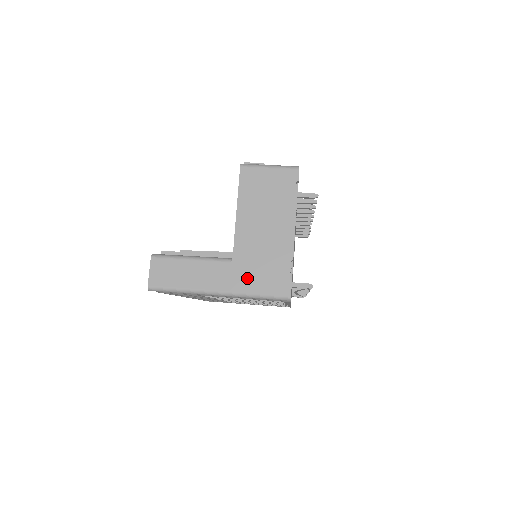
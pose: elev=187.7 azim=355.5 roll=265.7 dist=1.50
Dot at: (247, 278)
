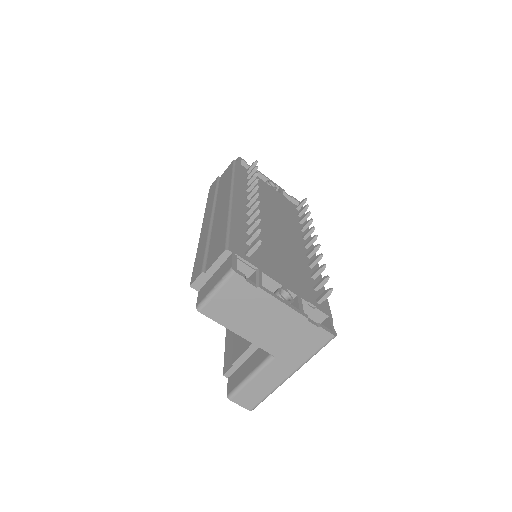
Dot at: (296, 355)
